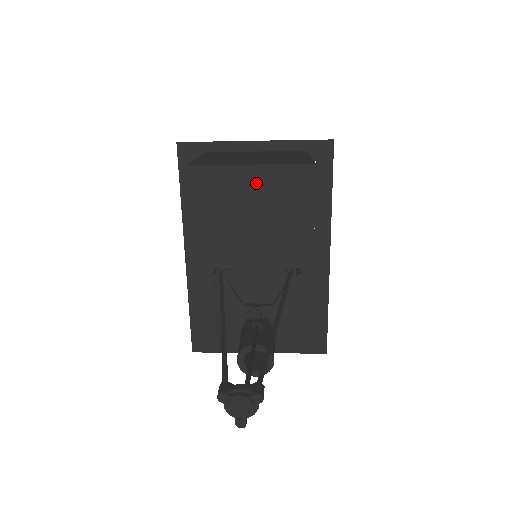
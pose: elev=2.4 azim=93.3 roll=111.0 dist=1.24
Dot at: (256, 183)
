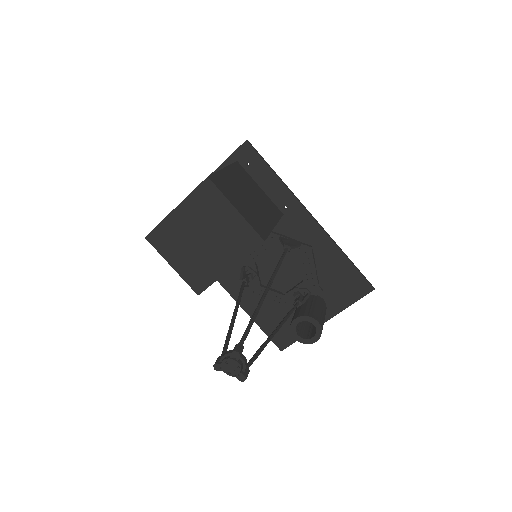
Dot at: (187, 216)
